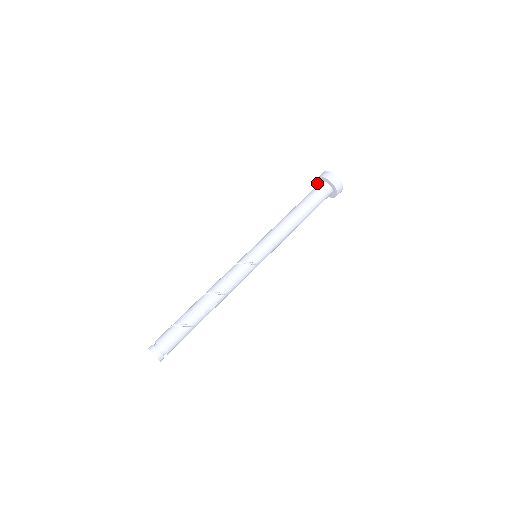
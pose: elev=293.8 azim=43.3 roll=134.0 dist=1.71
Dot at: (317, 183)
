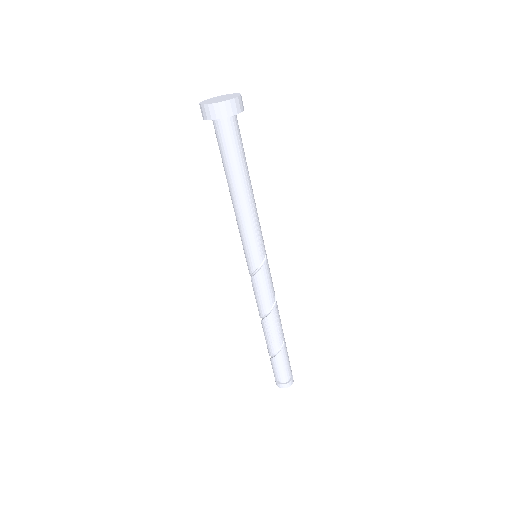
Dot at: occluded
